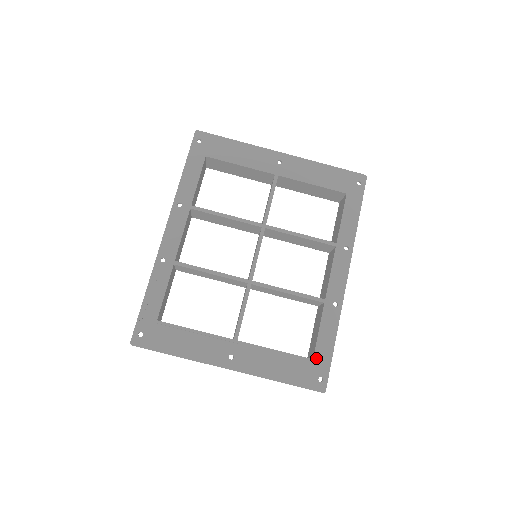
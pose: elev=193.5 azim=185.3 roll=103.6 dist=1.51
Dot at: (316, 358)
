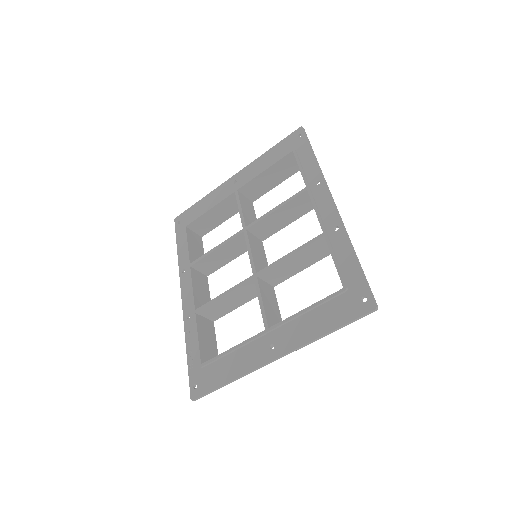
Dot at: (347, 285)
